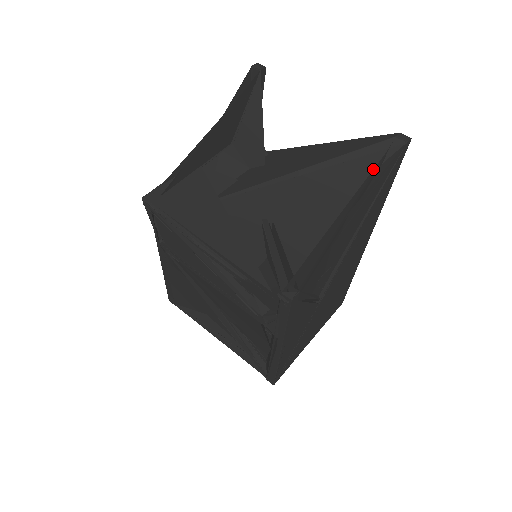
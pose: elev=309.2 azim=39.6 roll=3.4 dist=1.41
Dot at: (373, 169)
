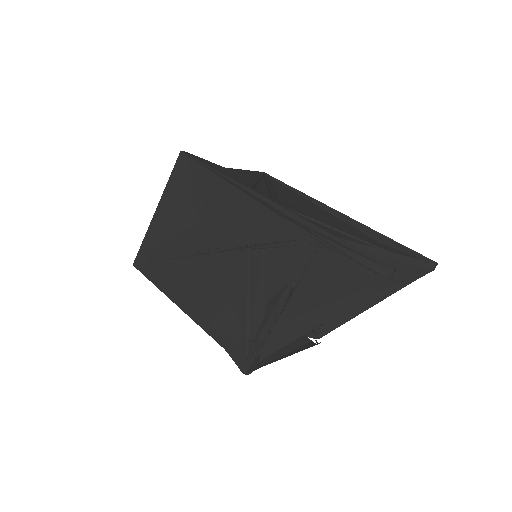
Dot at: (404, 283)
